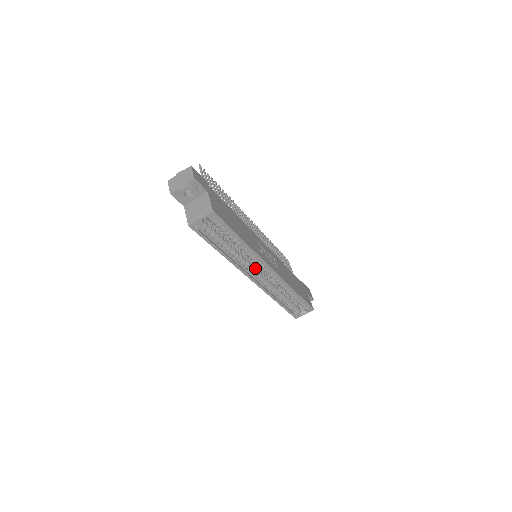
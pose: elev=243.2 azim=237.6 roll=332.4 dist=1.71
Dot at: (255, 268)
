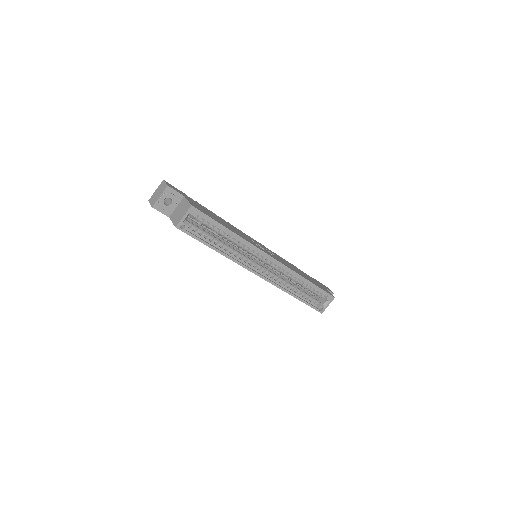
Dot at: (257, 263)
